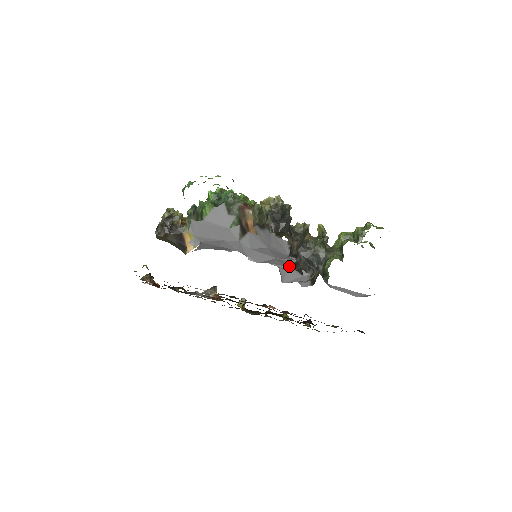
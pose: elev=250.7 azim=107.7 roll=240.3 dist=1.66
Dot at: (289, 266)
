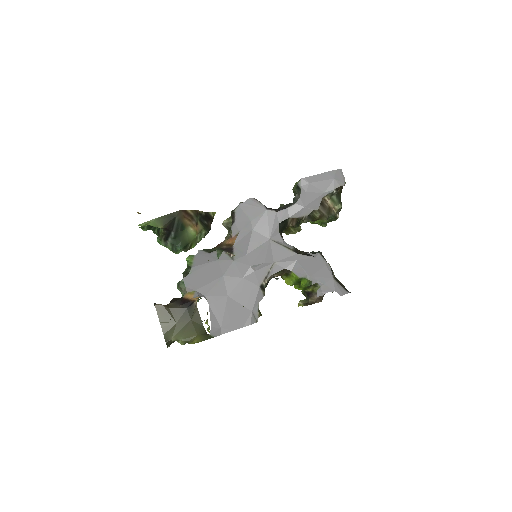
Dot at: (293, 253)
